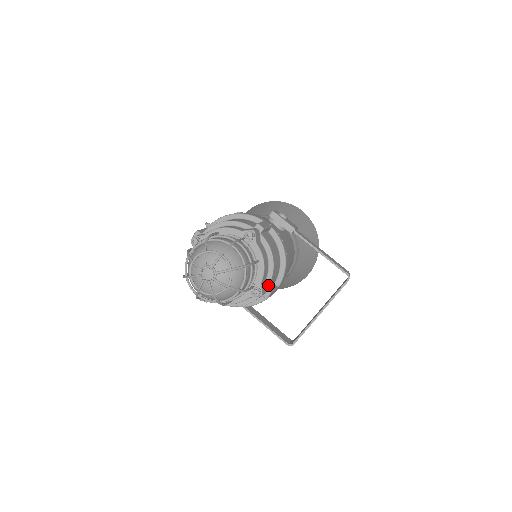
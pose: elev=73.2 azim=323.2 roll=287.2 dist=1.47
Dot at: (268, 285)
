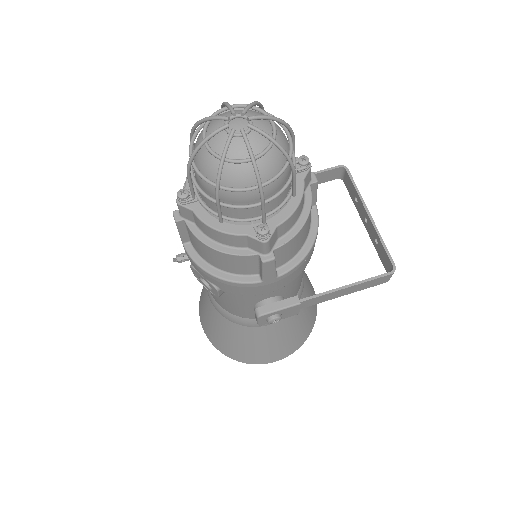
Dot at: occluded
